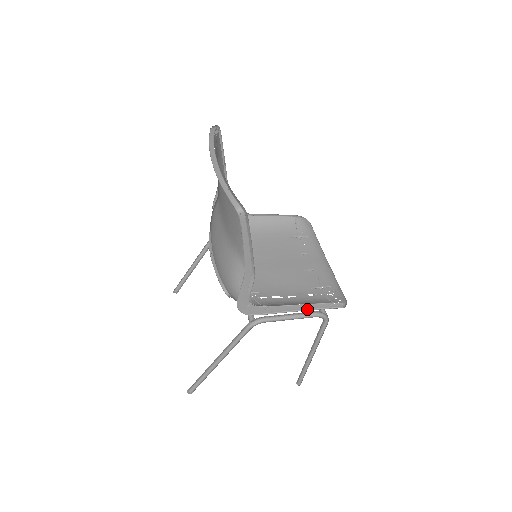
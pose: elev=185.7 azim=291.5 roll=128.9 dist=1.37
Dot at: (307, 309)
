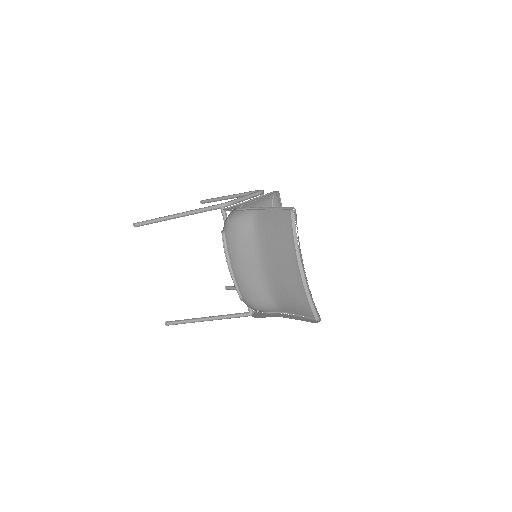
Dot at: occluded
